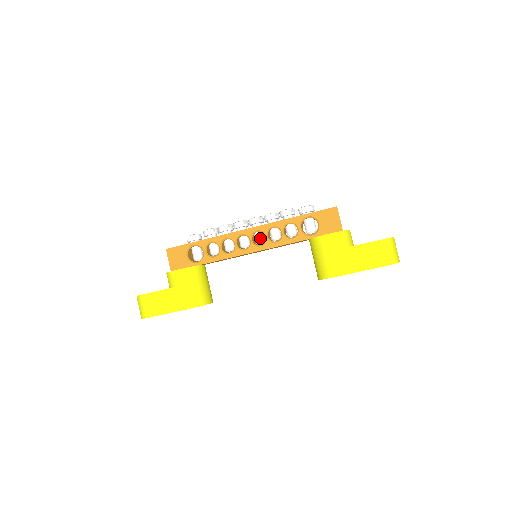
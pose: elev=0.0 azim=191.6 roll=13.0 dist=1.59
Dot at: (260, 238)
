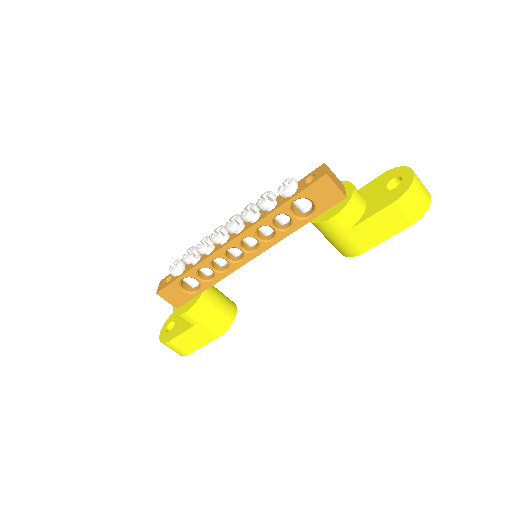
Dot at: (251, 242)
